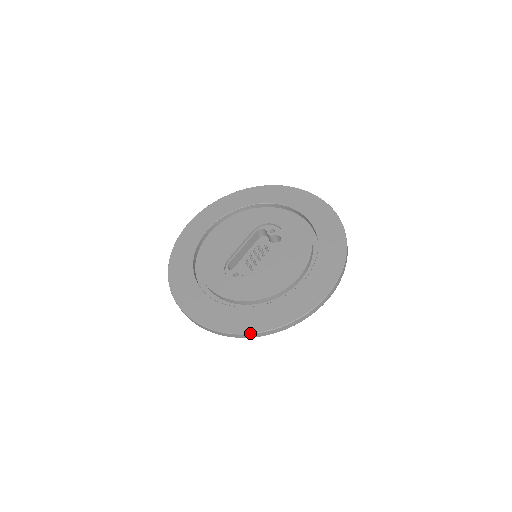
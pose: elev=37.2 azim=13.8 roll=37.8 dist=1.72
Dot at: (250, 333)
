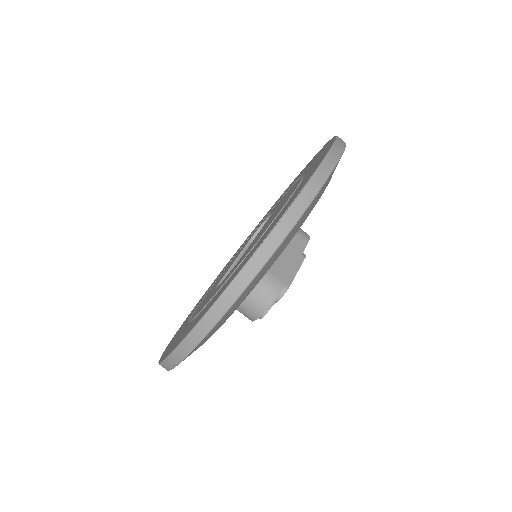
Dot at: (230, 282)
